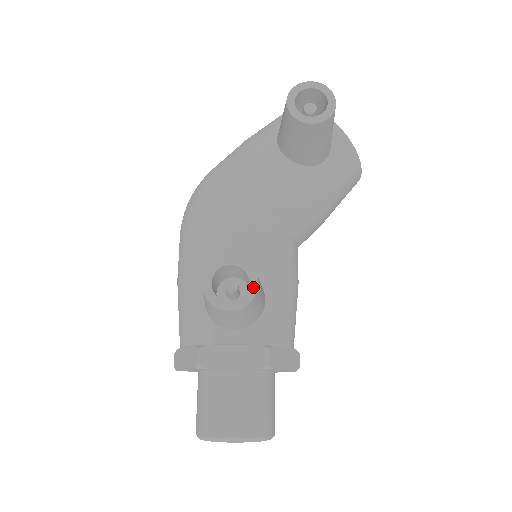
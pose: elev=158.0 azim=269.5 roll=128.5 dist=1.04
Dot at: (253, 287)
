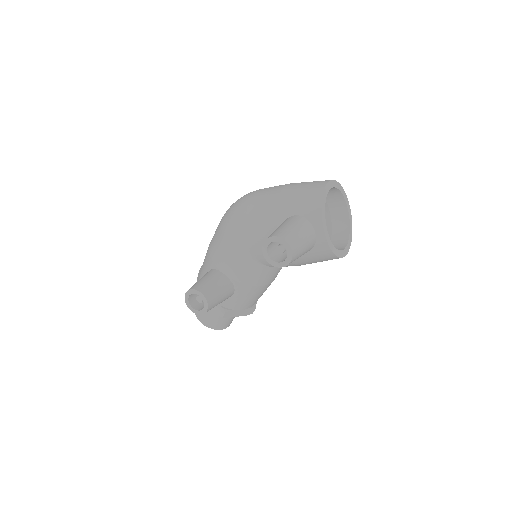
Dot at: (204, 311)
